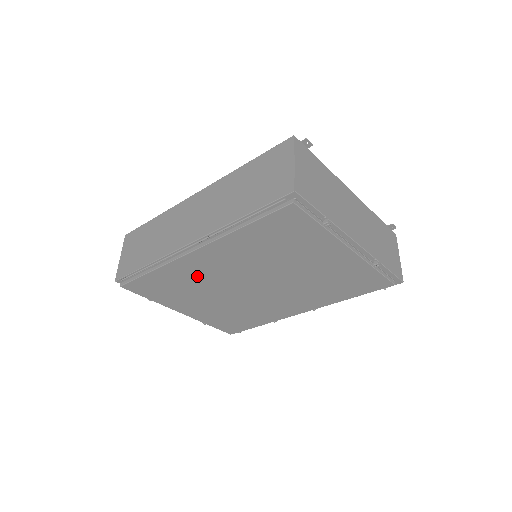
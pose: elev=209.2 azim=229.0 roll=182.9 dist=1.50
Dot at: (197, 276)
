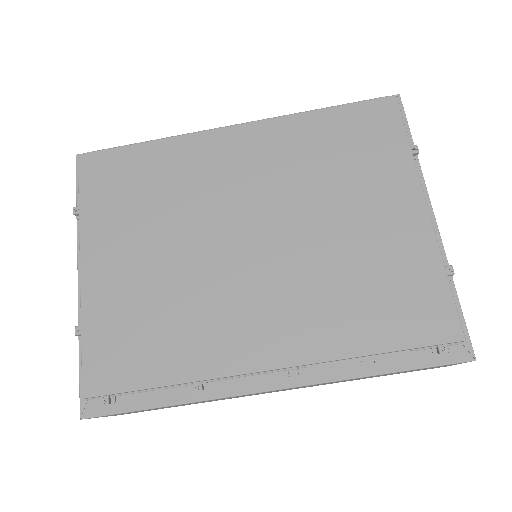
Dot at: (194, 177)
